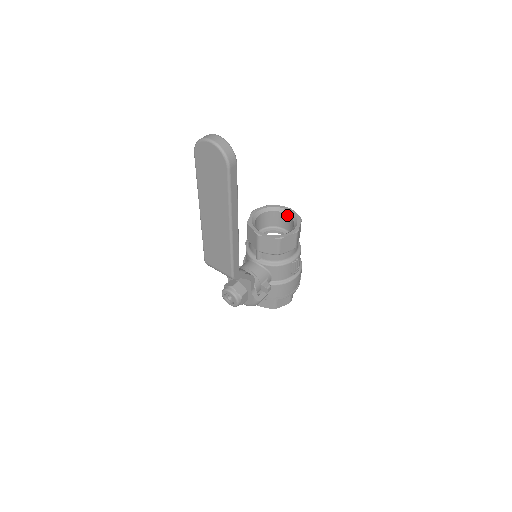
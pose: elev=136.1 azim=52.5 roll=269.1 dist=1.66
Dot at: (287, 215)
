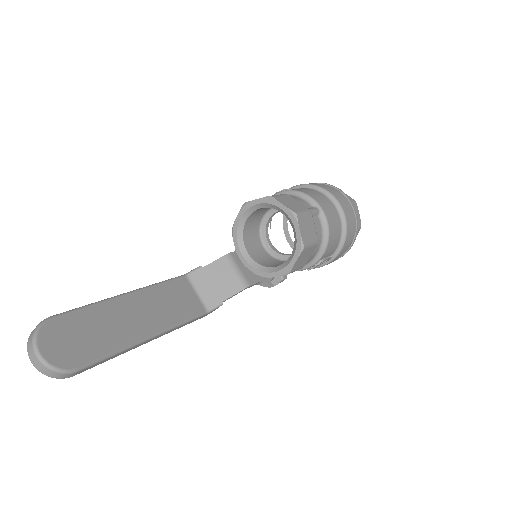
Dot at: (291, 223)
